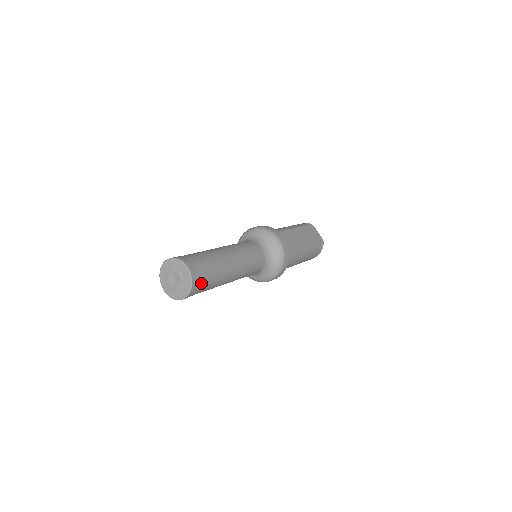
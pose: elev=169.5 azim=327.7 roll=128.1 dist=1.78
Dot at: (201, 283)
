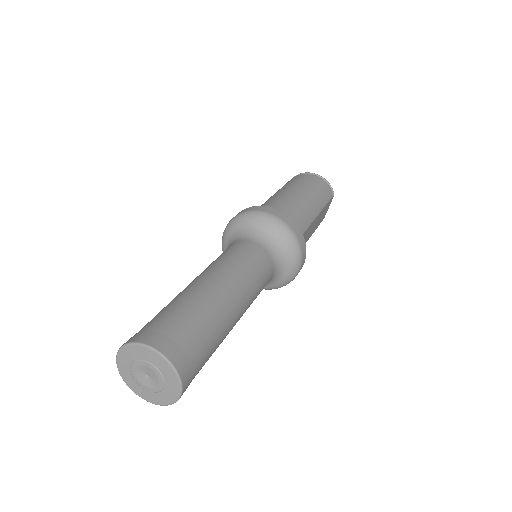
Dot at: occluded
